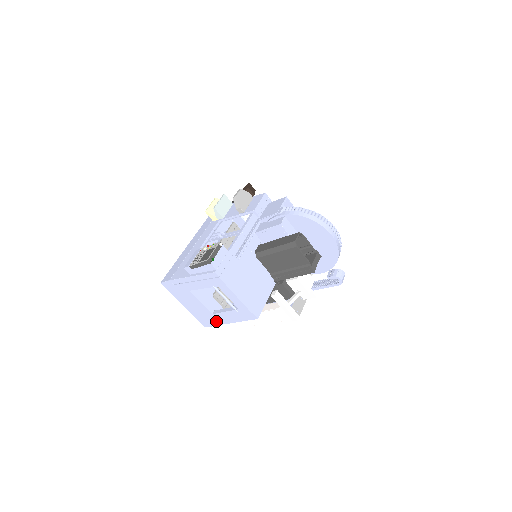
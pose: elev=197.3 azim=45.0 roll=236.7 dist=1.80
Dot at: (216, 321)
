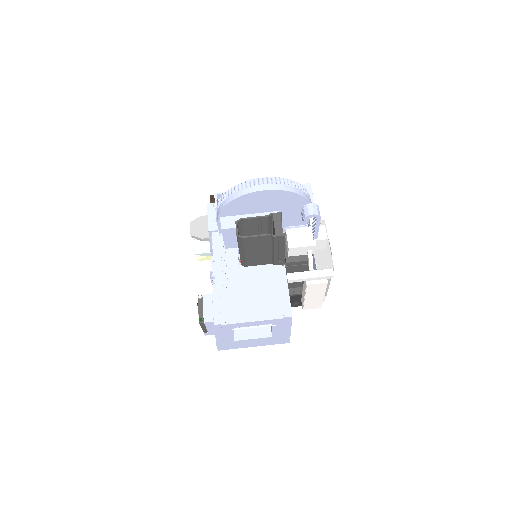
Dot at: (284, 336)
